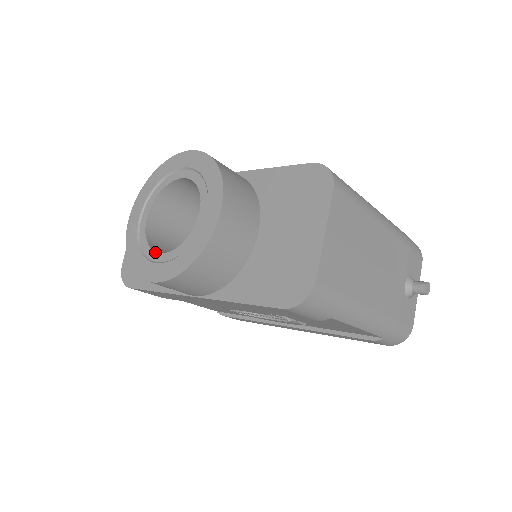
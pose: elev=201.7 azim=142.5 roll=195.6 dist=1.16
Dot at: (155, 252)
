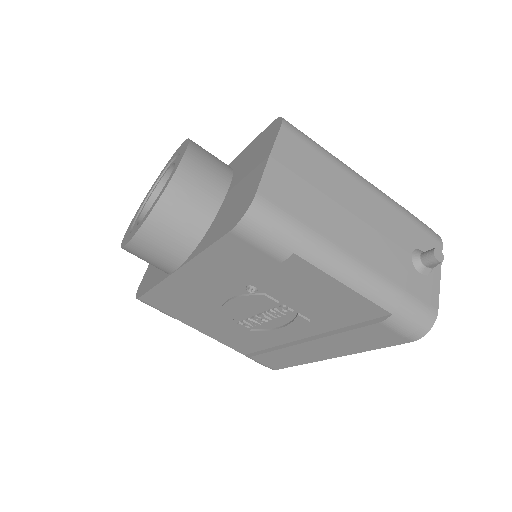
Dot at: (138, 224)
